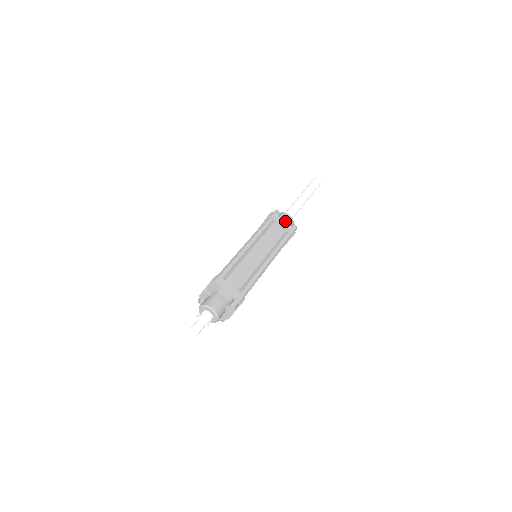
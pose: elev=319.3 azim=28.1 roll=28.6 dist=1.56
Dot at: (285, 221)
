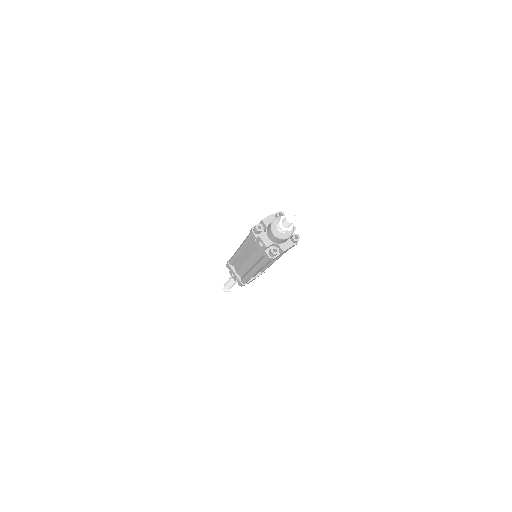
Dot at: occluded
